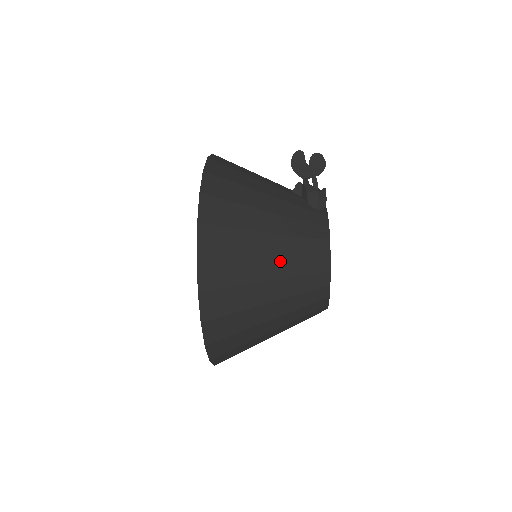
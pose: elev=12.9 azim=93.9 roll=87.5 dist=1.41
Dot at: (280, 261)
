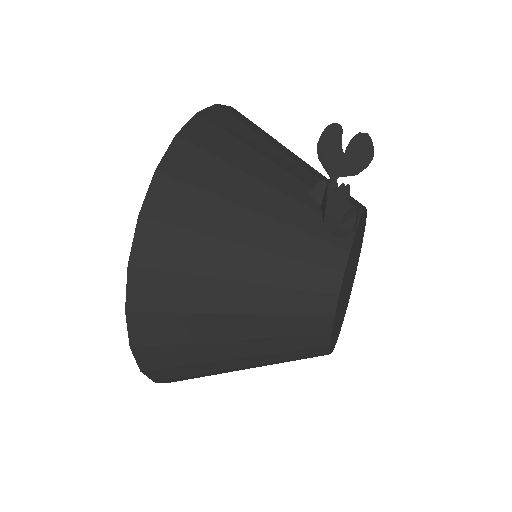
Dot at: (252, 319)
